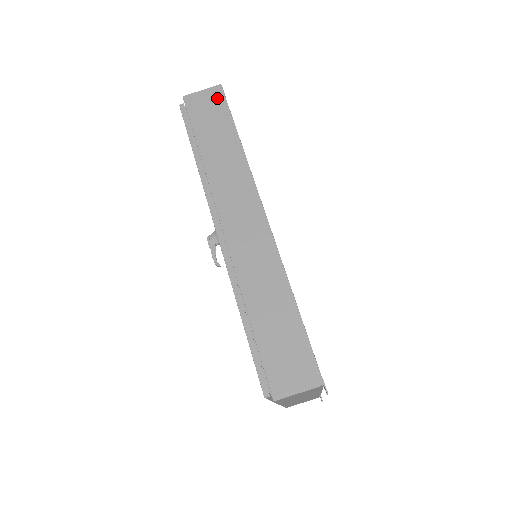
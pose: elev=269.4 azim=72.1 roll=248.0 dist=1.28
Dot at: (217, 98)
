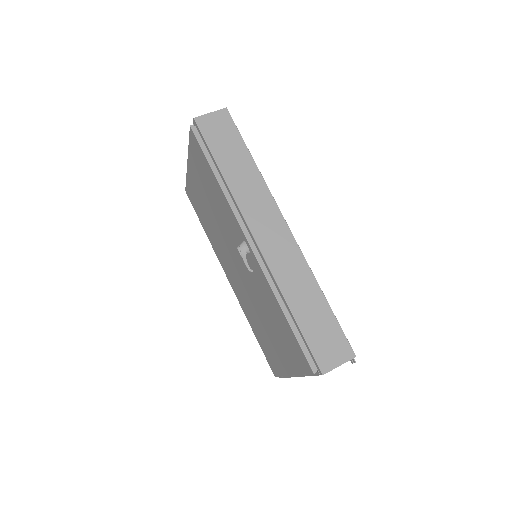
Dot at: (226, 121)
